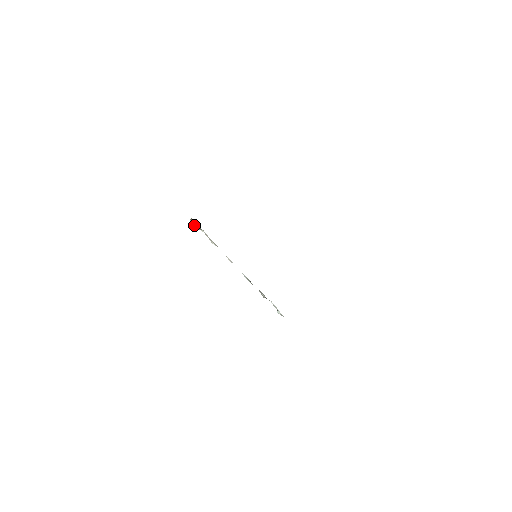
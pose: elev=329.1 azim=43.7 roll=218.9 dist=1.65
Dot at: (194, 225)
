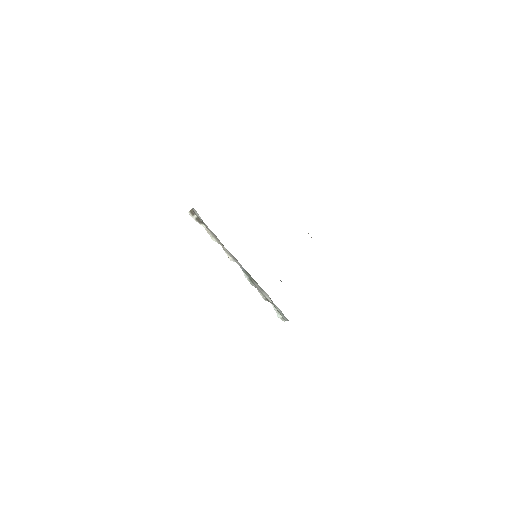
Dot at: (193, 218)
